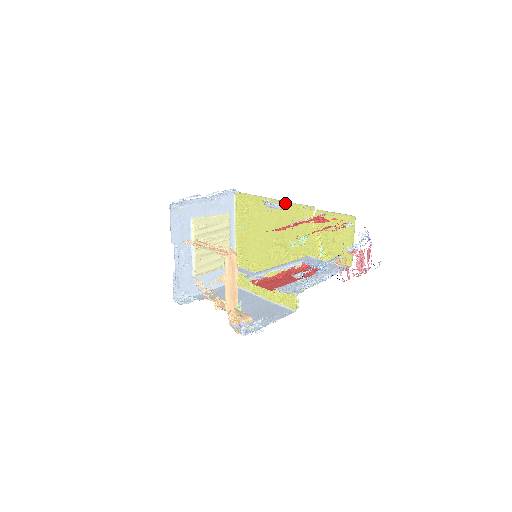
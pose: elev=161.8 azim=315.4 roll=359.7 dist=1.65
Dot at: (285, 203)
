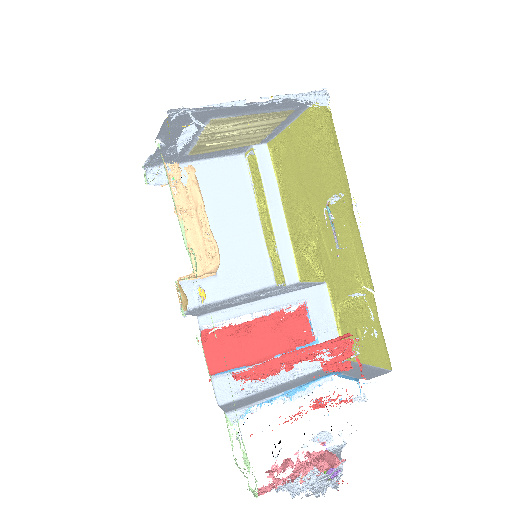
Dot at: (357, 225)
